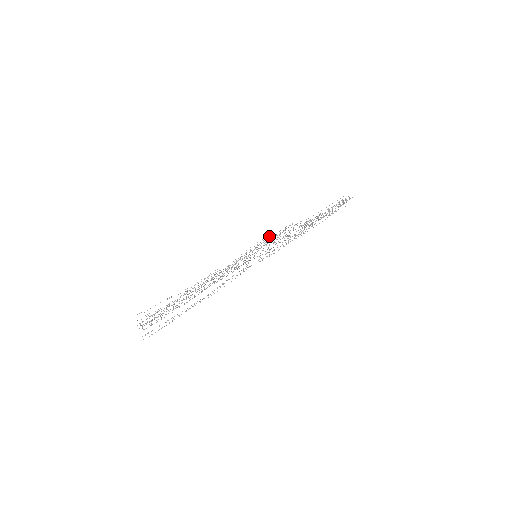
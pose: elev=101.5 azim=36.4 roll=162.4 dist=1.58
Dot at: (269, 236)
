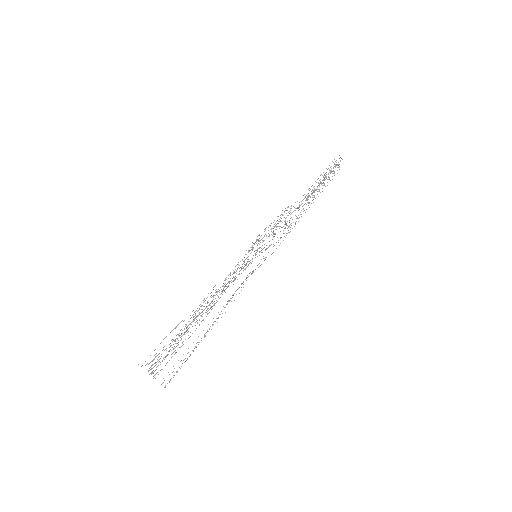
Dot at: occluded
